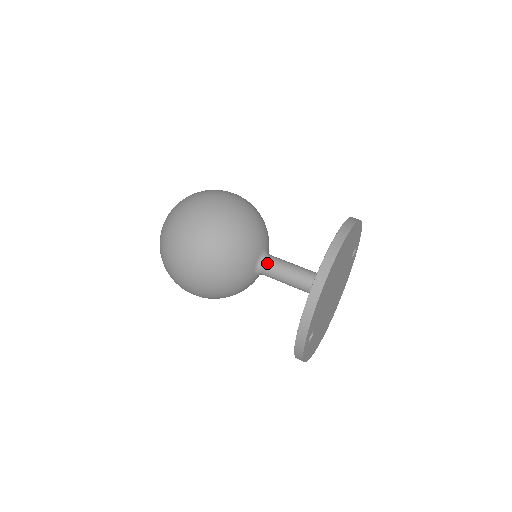
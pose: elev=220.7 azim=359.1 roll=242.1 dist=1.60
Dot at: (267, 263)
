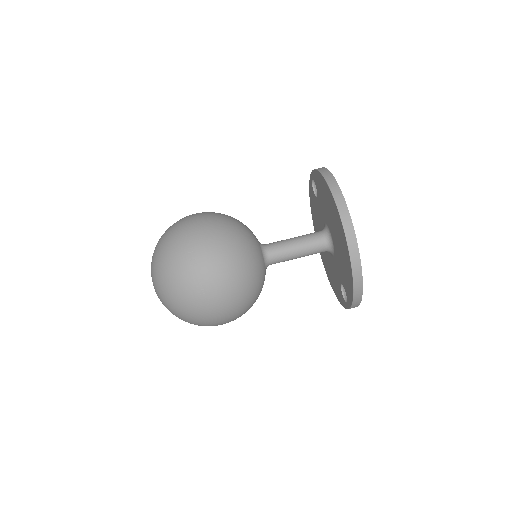
Dot at: (272, 257)
